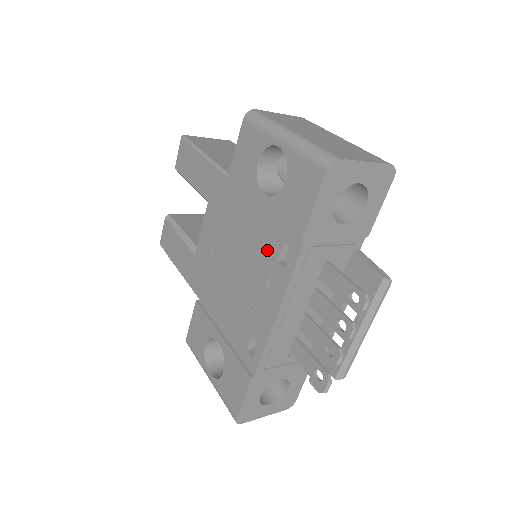
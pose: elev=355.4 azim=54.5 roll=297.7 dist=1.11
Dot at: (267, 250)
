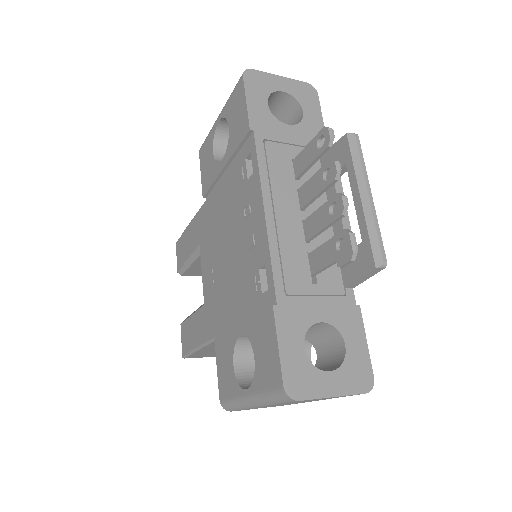
Dot at: (239, 188)
